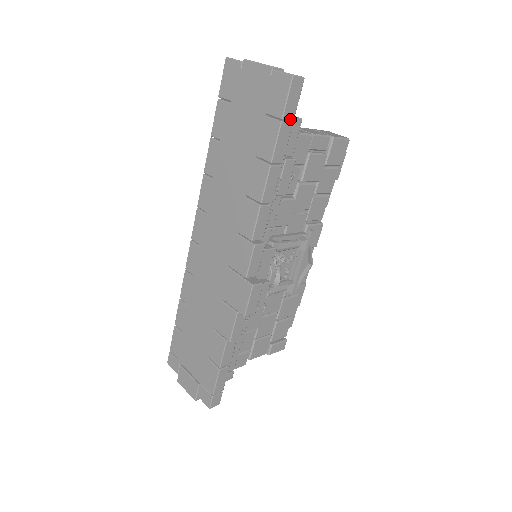
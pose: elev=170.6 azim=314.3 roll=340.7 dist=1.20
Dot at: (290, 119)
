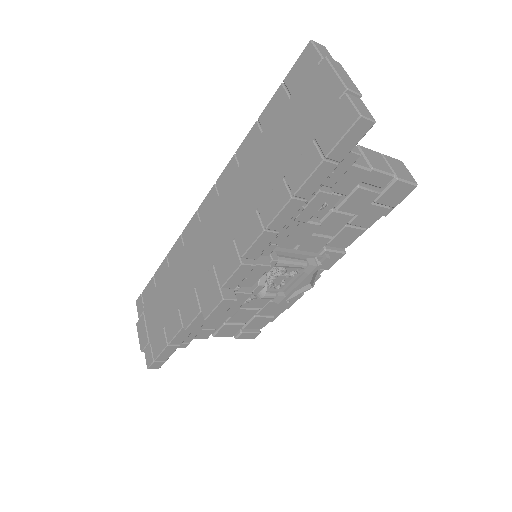
Dot at: (337, 159)
